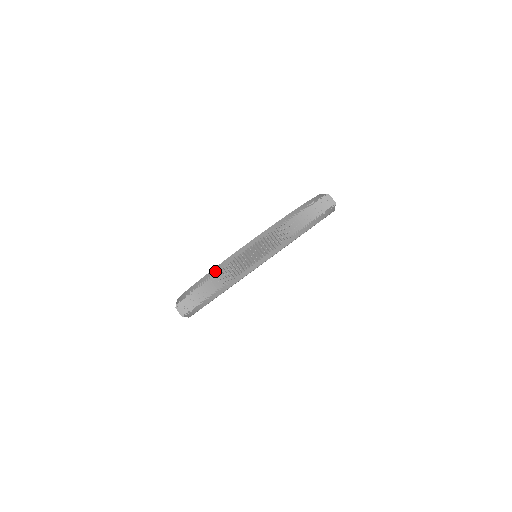
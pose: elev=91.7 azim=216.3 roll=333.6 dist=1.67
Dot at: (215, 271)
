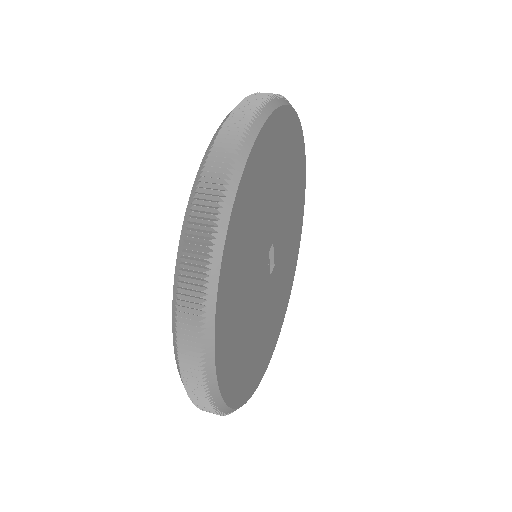
Dot at: occluded
